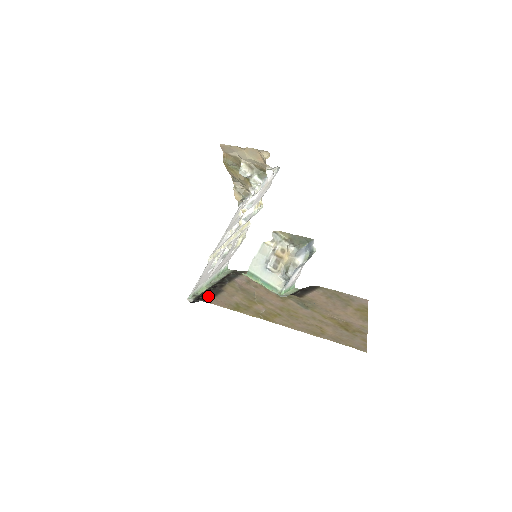
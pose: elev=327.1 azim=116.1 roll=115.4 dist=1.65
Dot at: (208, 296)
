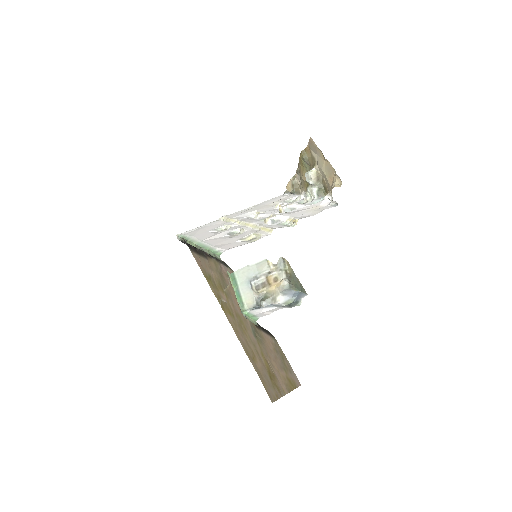
Dot at: (194, 248)
